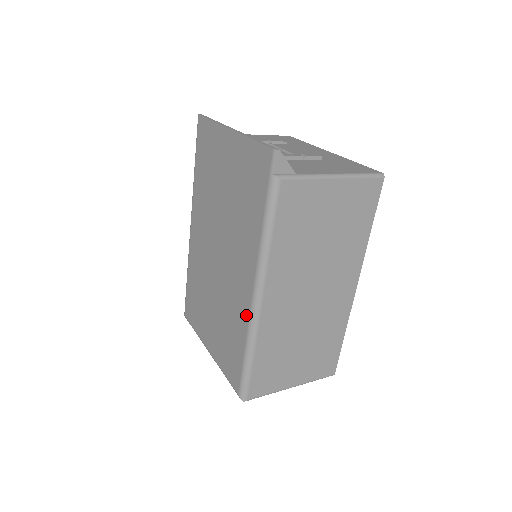
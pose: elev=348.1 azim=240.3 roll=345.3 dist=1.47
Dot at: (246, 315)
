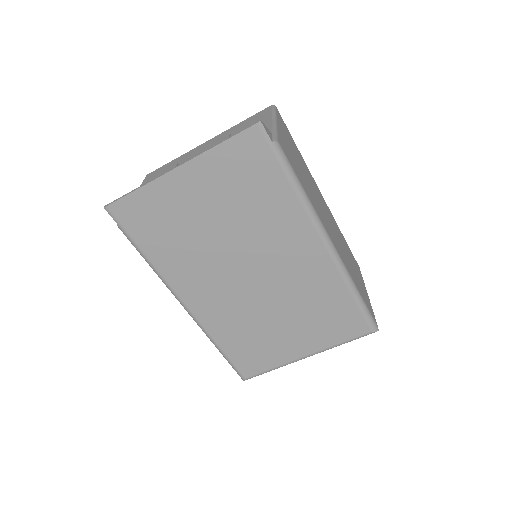
Dot at: (331, 270)
